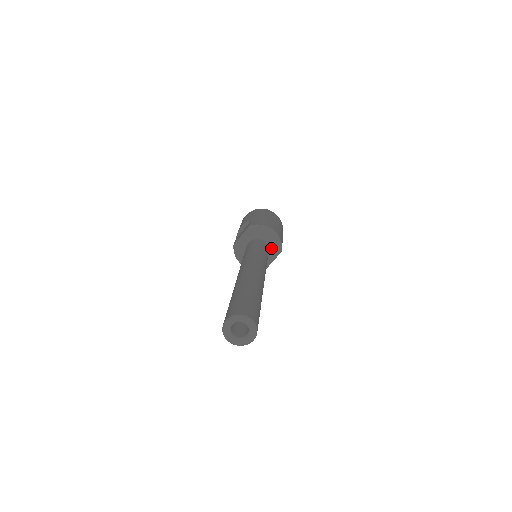
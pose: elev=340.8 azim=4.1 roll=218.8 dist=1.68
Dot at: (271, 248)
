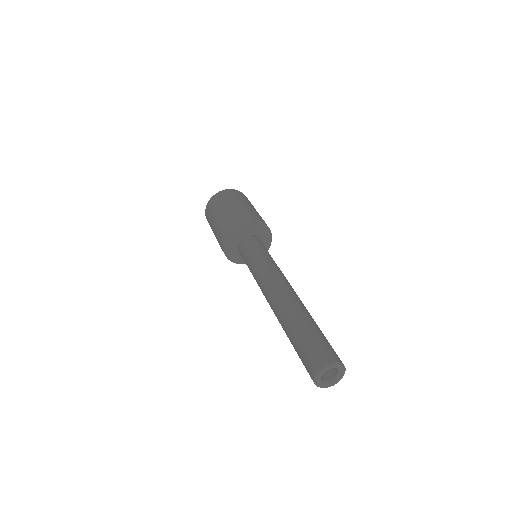
Dot at: occluded
